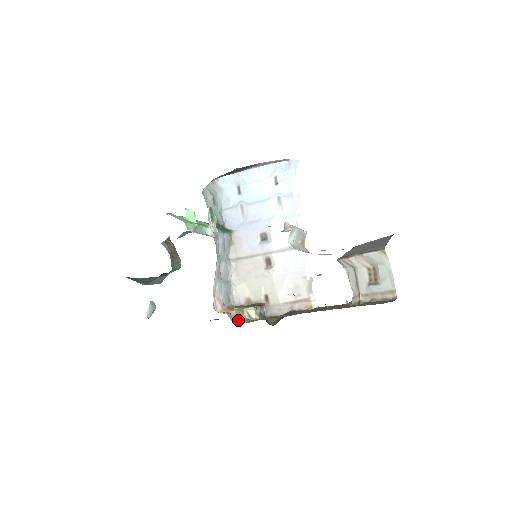
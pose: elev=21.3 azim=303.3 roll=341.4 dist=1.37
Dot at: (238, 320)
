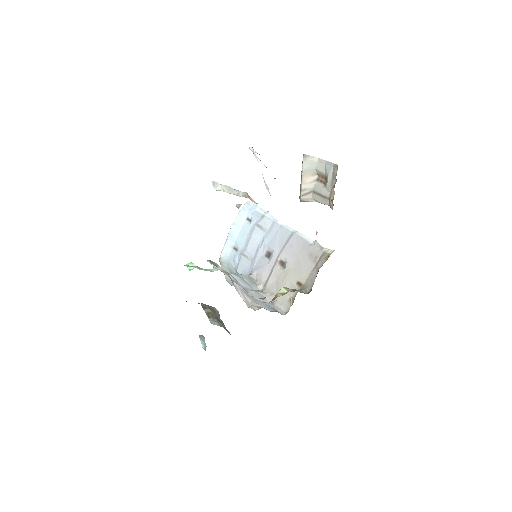
Dot at: occluded
